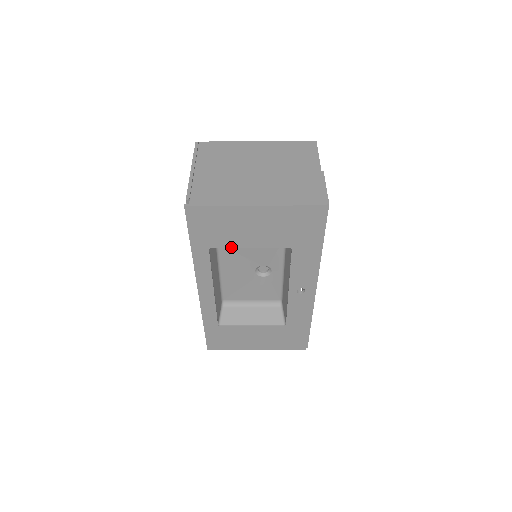
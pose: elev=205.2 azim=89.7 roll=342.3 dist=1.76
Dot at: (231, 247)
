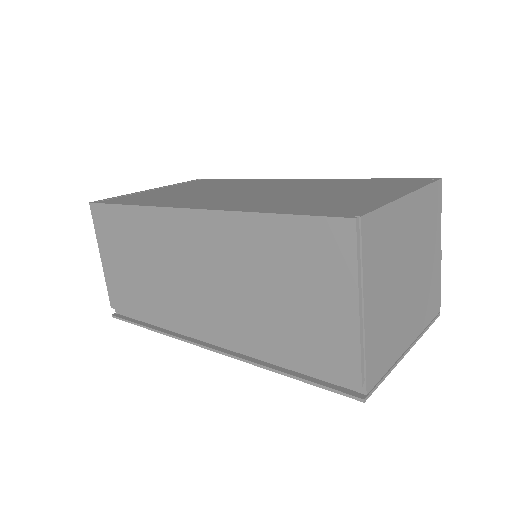
Dot at: occluded
